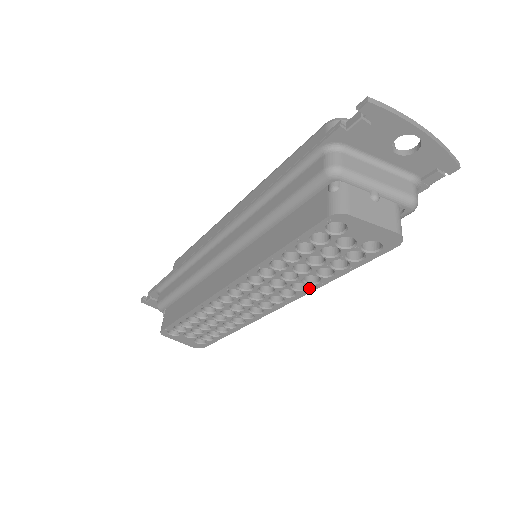
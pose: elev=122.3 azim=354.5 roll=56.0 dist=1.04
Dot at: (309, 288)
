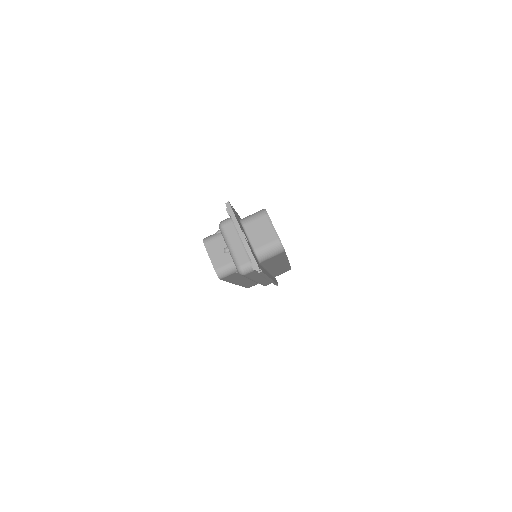
Dot at: occluded
